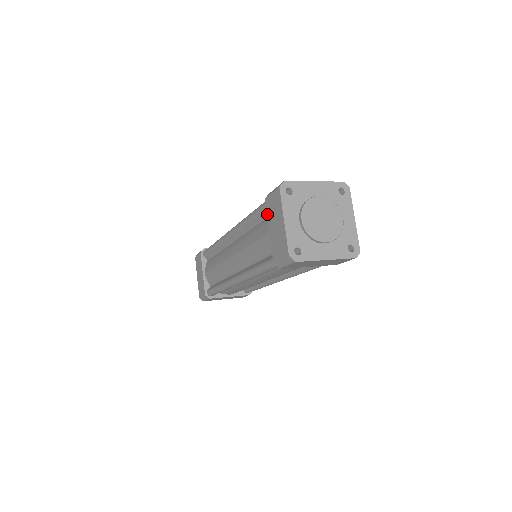
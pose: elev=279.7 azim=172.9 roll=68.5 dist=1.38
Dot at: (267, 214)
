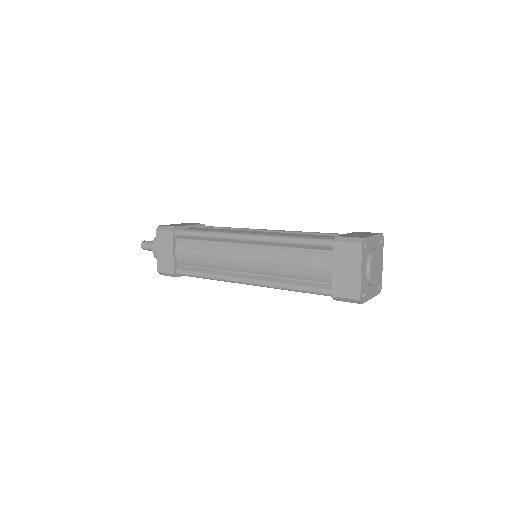
Dot at: (334, 255)
